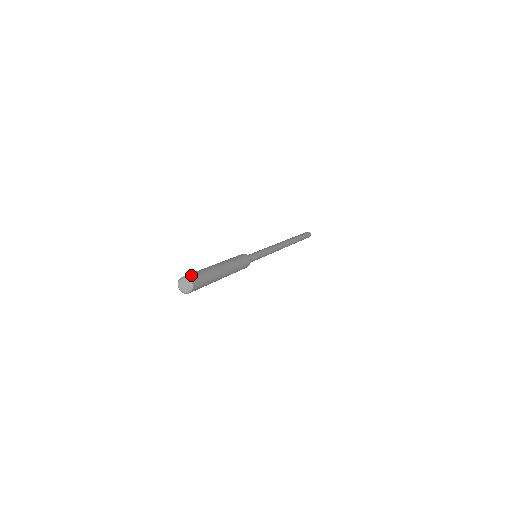
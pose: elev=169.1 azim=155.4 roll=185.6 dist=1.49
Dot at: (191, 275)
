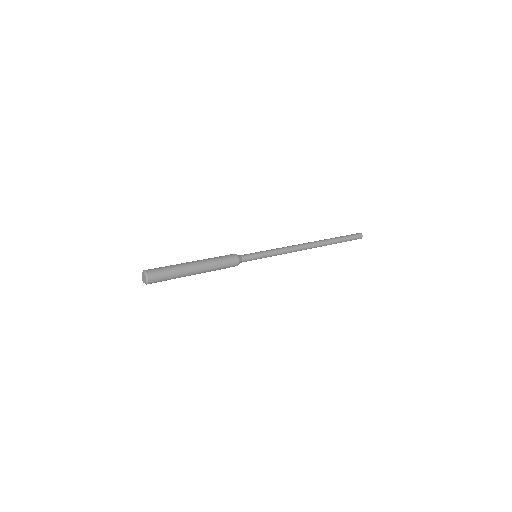
Dot at: (150, 269)
